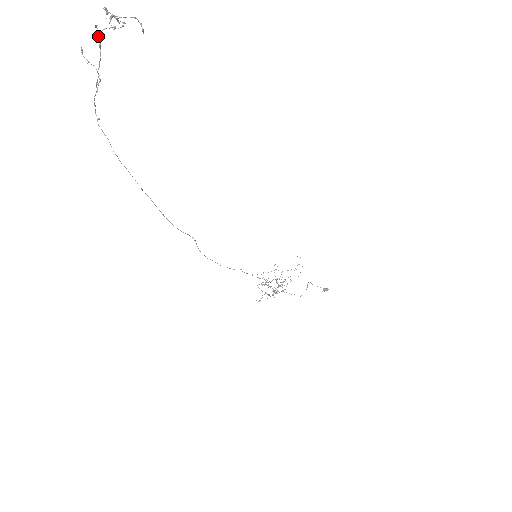
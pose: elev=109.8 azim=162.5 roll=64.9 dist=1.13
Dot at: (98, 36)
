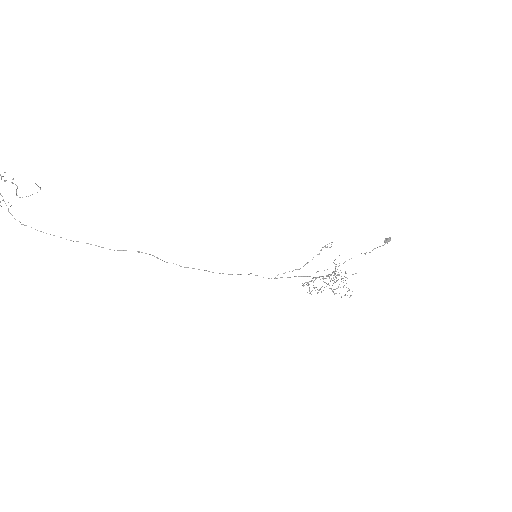
Dot at: out of frame
